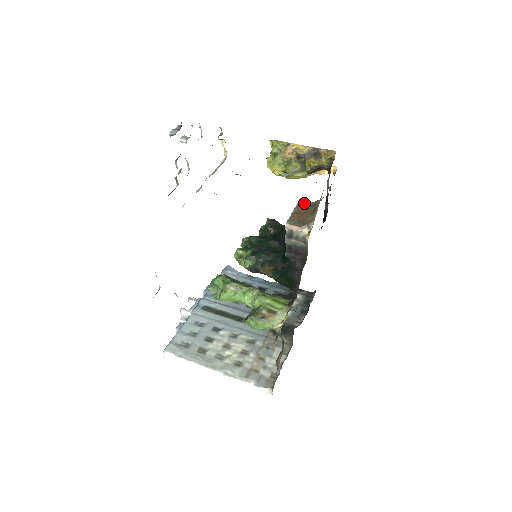
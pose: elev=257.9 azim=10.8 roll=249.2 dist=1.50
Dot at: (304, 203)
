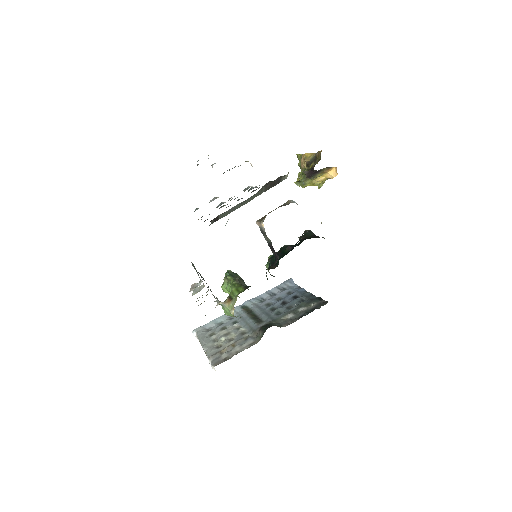
Dot at: (285, 204)
